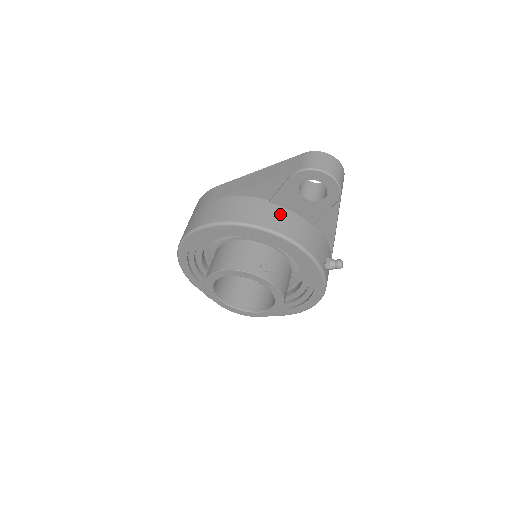
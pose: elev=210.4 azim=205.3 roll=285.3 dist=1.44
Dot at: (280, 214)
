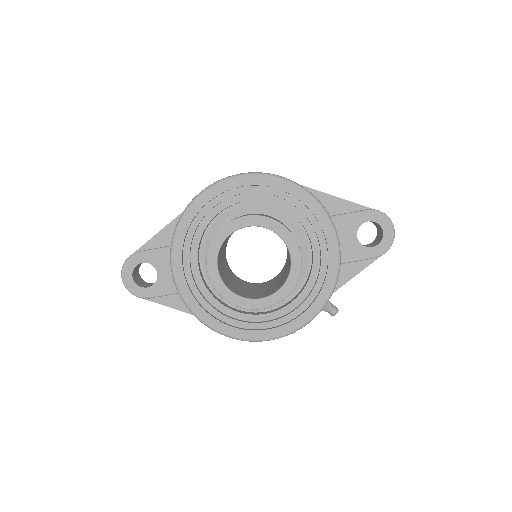
Dot at: occluded
